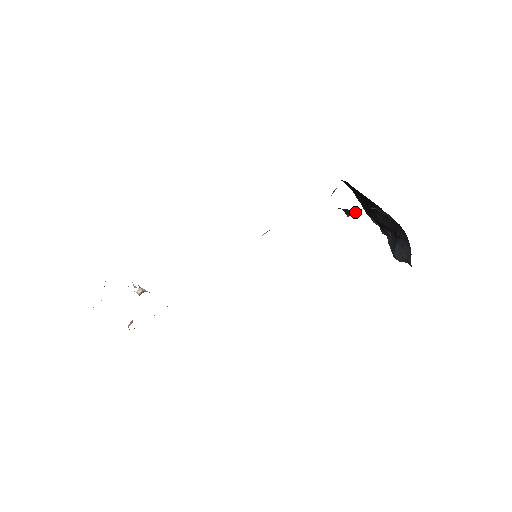
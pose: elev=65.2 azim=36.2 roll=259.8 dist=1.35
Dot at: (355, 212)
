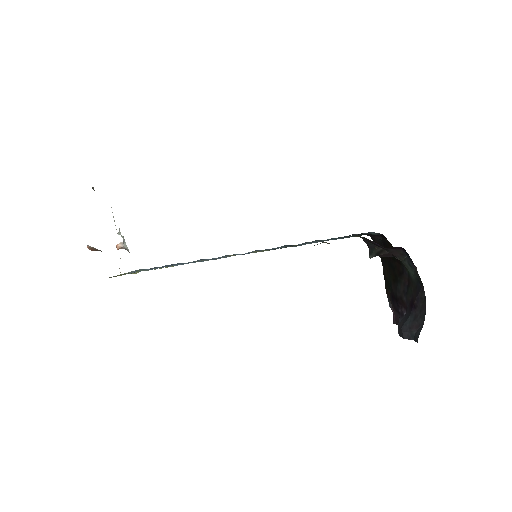
Dot at: (380, 253)
